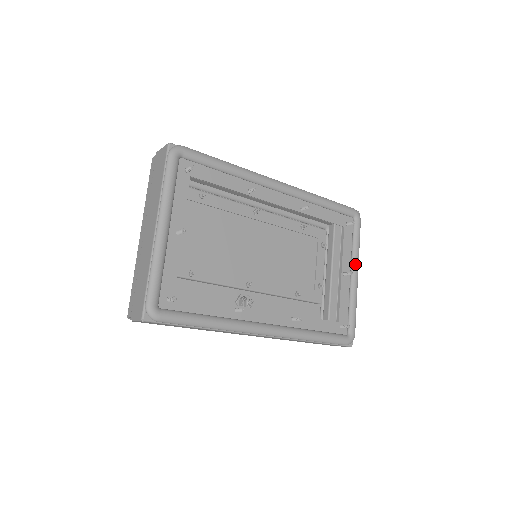
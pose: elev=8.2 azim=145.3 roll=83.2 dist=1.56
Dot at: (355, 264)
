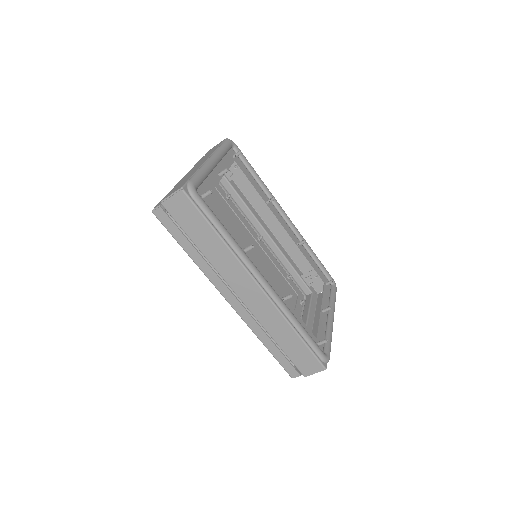
Dot at: (332, 310)
